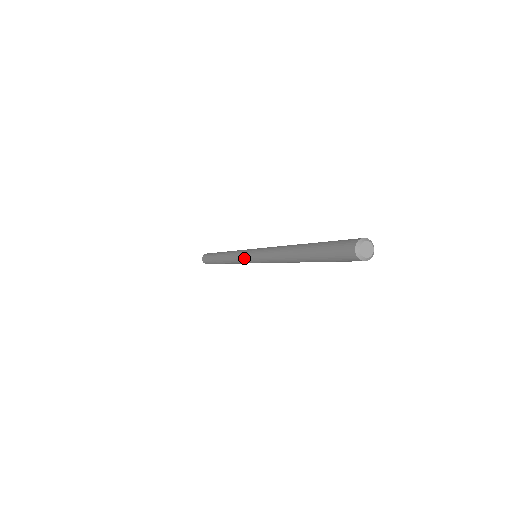
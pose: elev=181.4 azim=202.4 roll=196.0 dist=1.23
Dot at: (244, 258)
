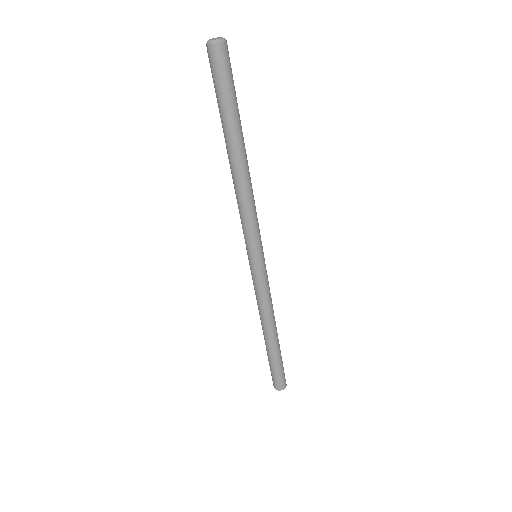
Dot at: occluded
